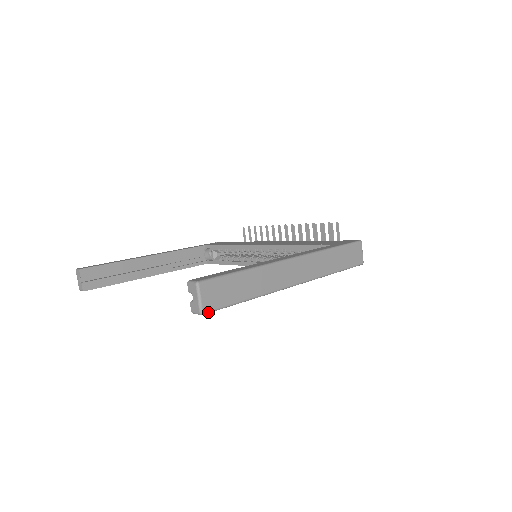
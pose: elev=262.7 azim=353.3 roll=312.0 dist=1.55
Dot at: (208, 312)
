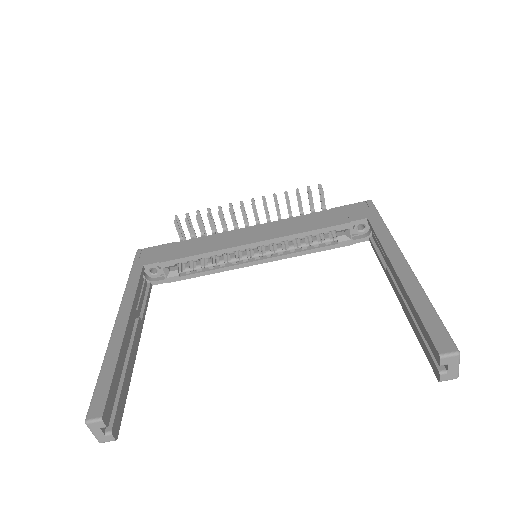
Dot at: occluded
